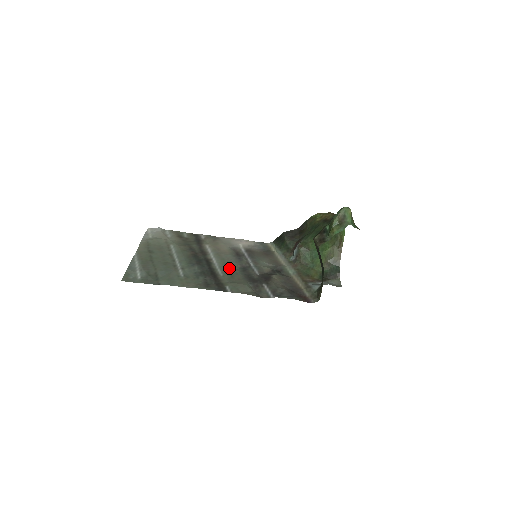
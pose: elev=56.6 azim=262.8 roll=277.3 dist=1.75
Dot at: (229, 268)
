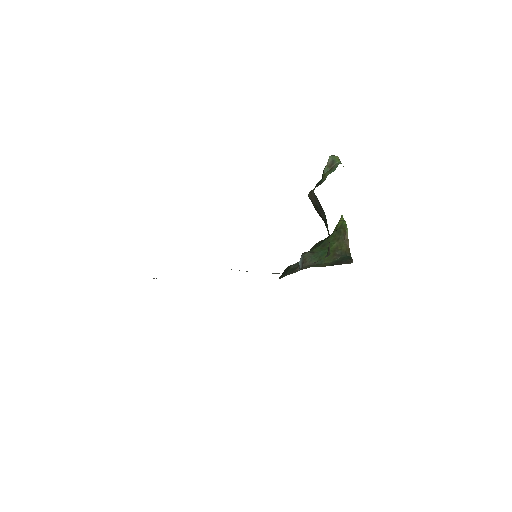
Dot at: occluded
